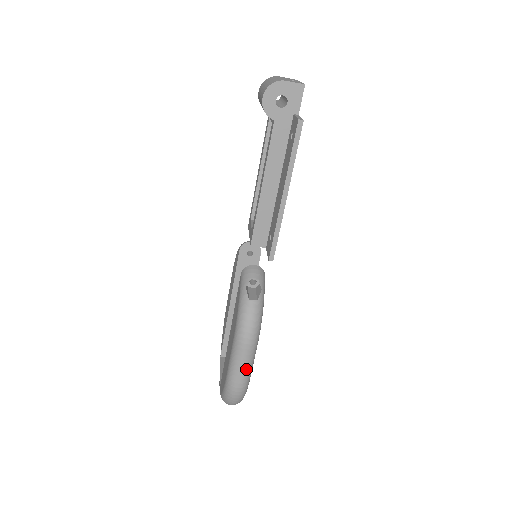
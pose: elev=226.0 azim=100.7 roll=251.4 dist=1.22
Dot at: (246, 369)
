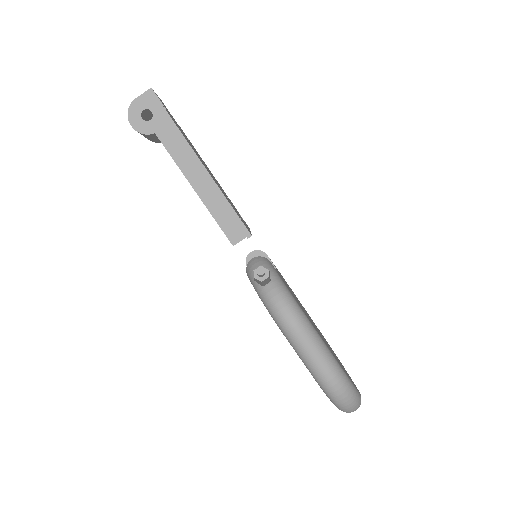
Dot at: (320, 353)
